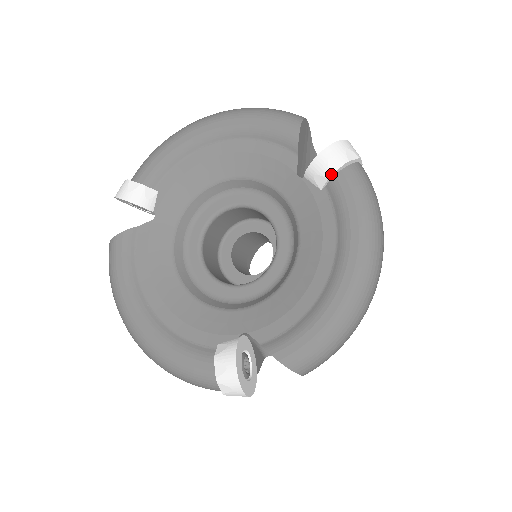
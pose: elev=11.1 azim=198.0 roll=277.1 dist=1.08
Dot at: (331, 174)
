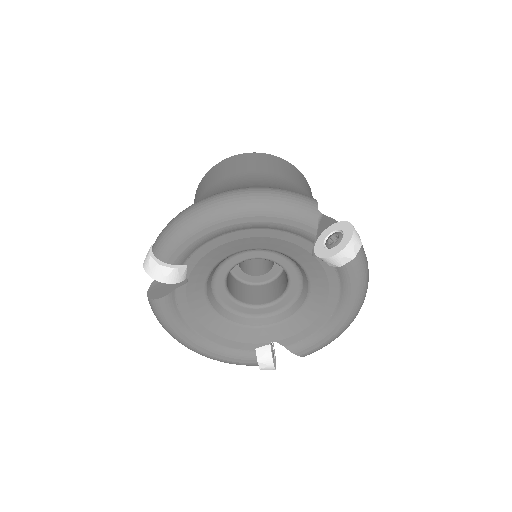
Dot at: occluded
